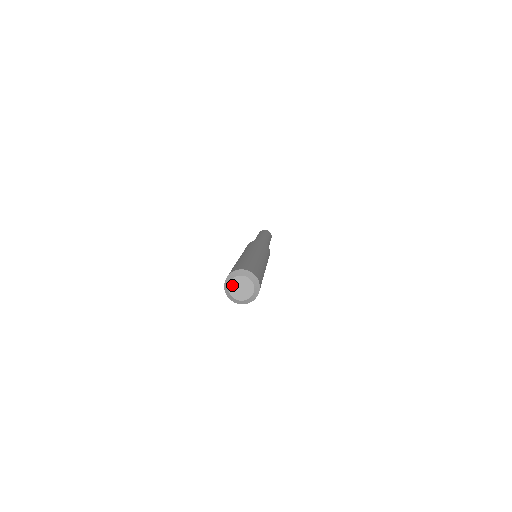
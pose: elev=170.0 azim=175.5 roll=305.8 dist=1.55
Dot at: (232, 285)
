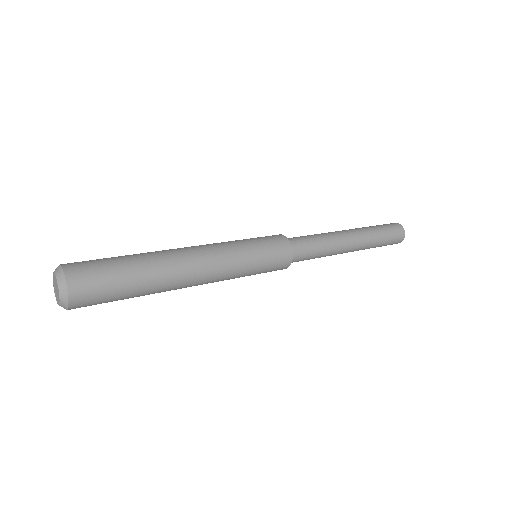
Dot at: (54, 276)
